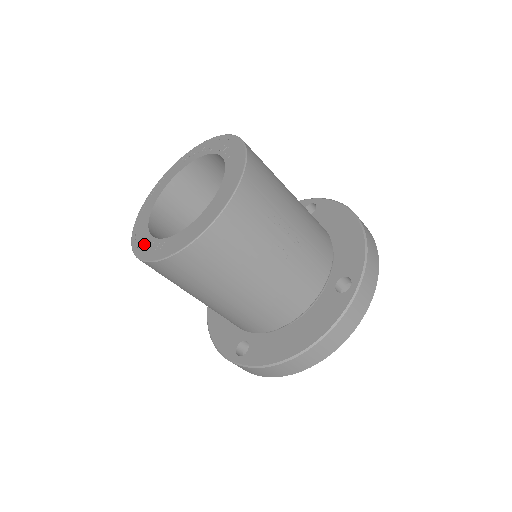
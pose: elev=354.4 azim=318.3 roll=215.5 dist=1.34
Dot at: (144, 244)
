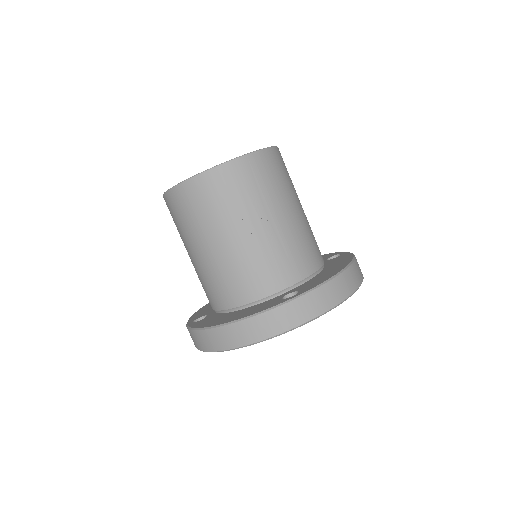
Dot at: occluded
